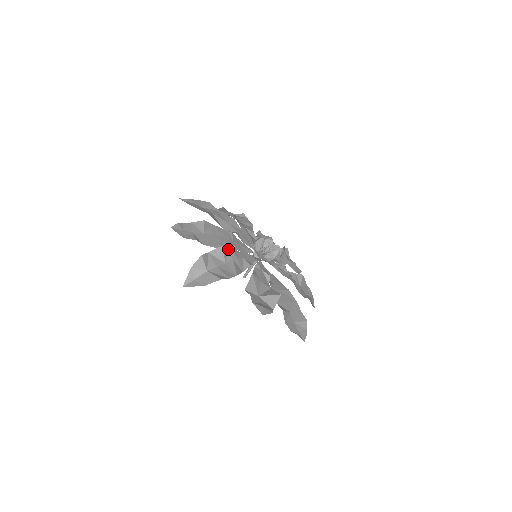
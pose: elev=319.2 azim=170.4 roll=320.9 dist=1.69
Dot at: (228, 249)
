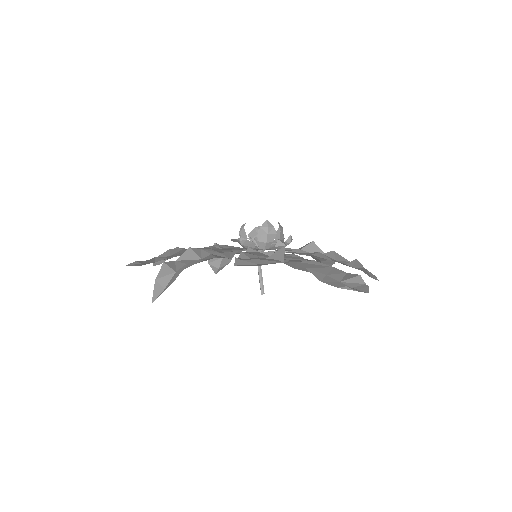
Dot at: (202, 250)
